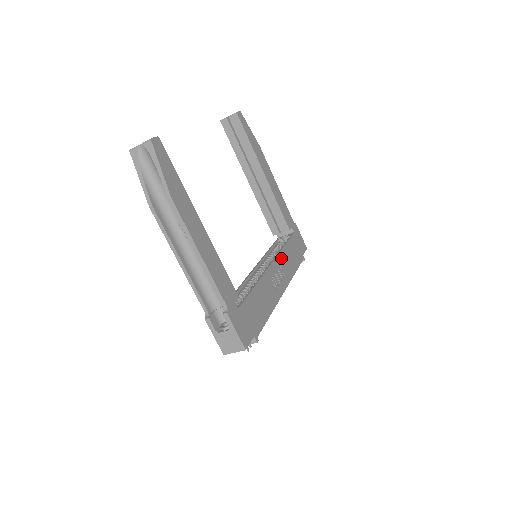
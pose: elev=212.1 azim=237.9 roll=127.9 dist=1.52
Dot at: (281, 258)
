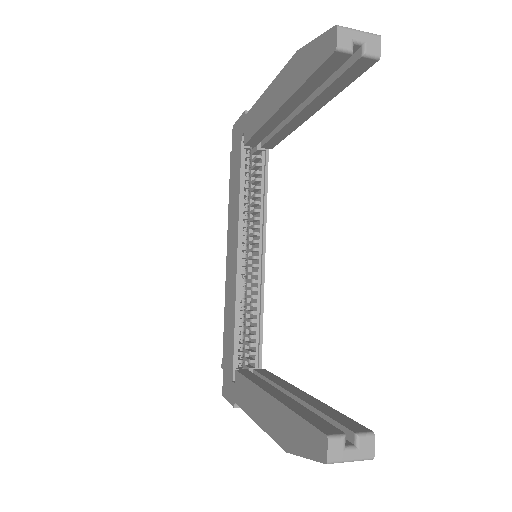
Dot at: occluded
